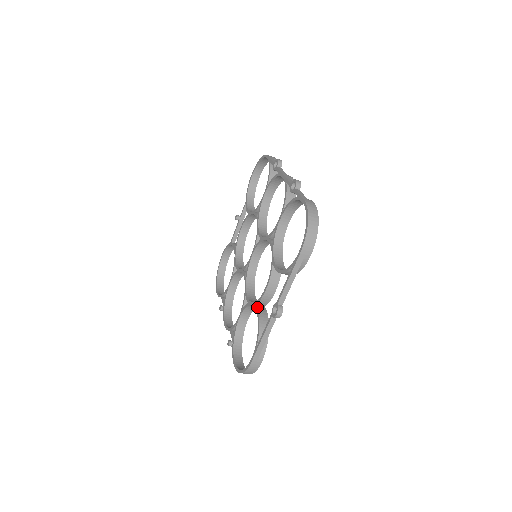
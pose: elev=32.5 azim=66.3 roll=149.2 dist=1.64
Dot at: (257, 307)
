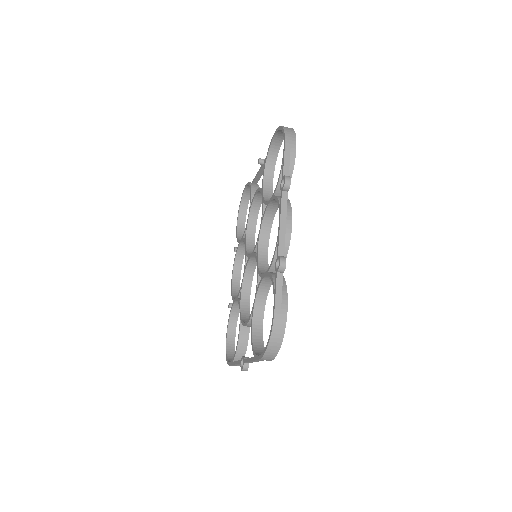
Dot at: (240, 325)
